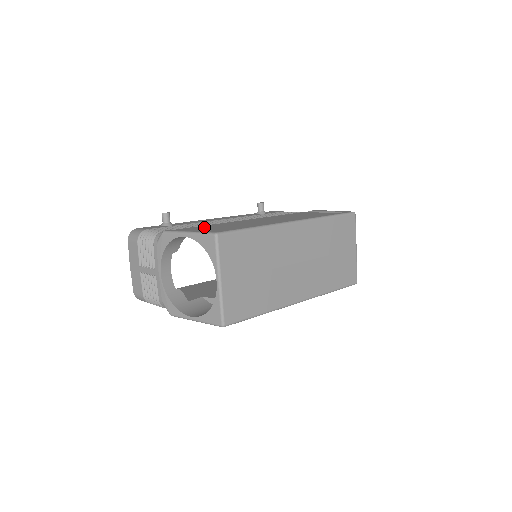
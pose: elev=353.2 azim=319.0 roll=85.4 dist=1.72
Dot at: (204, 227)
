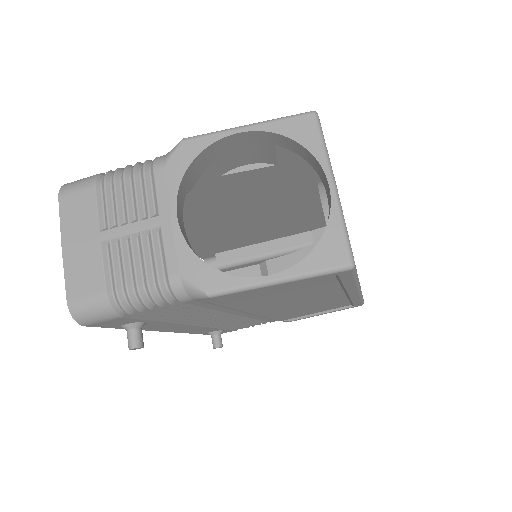
Dot at: occluded
